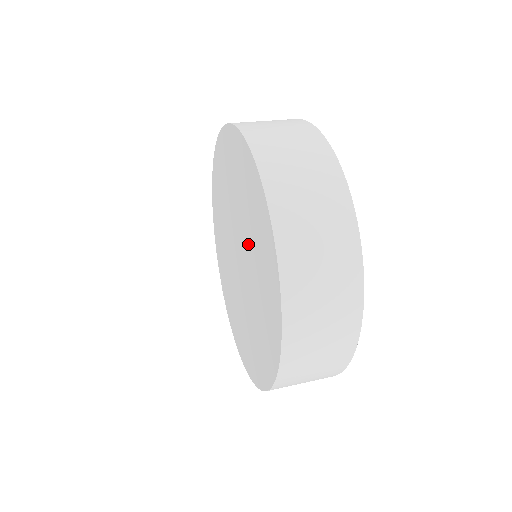
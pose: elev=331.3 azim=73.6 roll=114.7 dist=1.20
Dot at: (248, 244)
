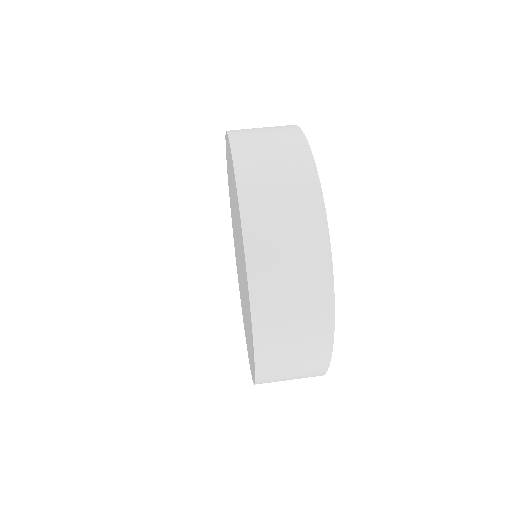
Dot at: (241, 261)
